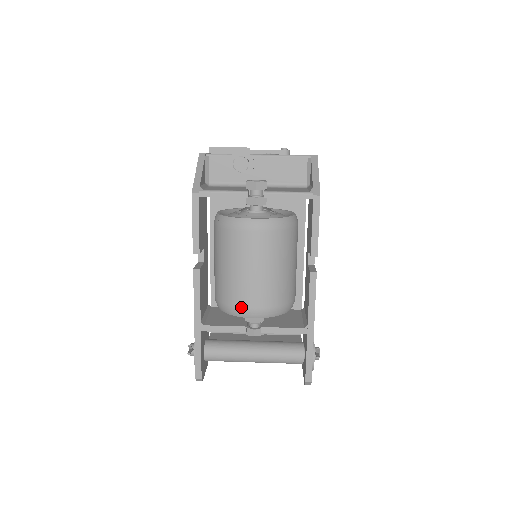
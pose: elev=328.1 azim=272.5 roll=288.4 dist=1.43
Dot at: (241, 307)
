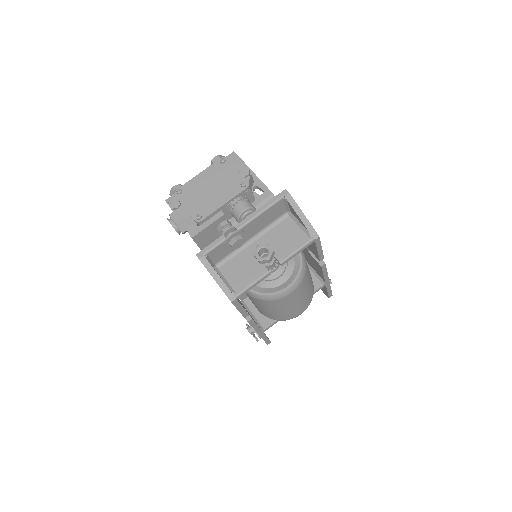
Dot at: occluded
